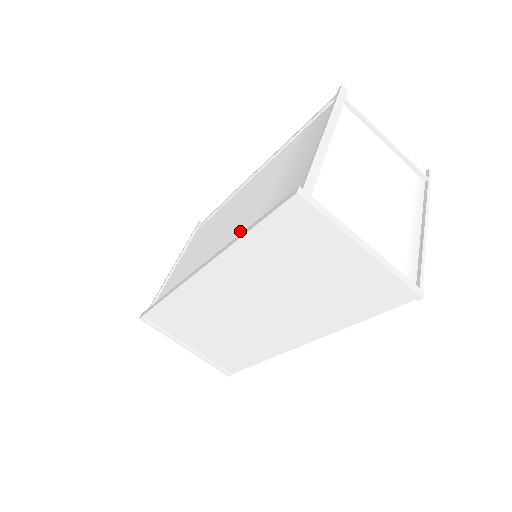
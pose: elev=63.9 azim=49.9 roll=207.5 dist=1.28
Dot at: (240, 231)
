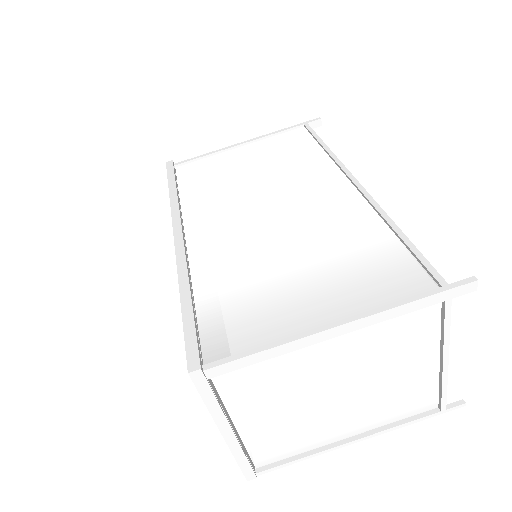
Dot at: (219, 260)
